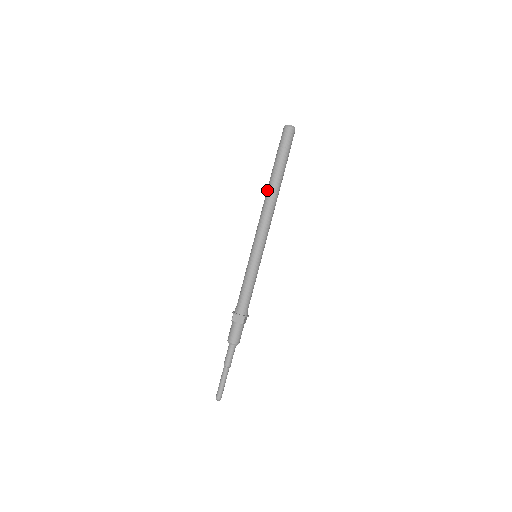
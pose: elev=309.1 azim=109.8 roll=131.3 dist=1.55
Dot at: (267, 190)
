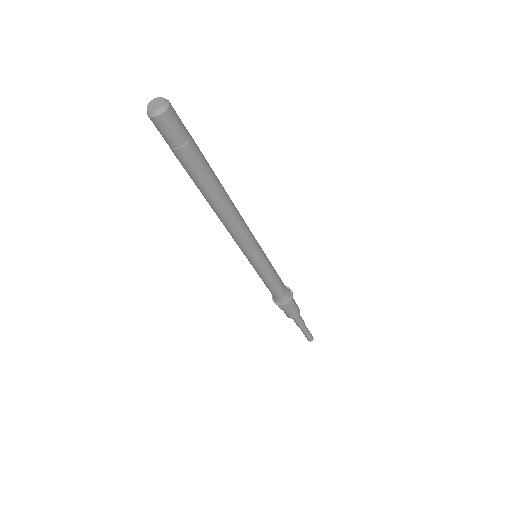
Dot at: (209, 204)
